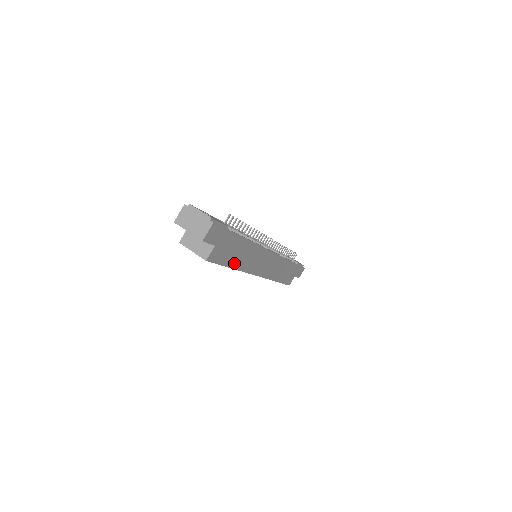
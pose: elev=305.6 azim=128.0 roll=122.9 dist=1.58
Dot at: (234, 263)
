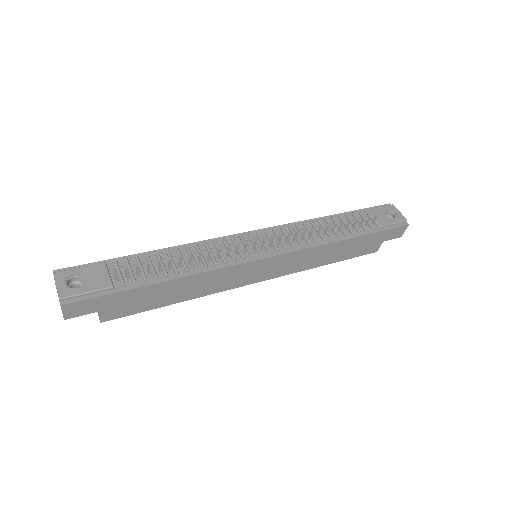
Dot at: (173, 299)
